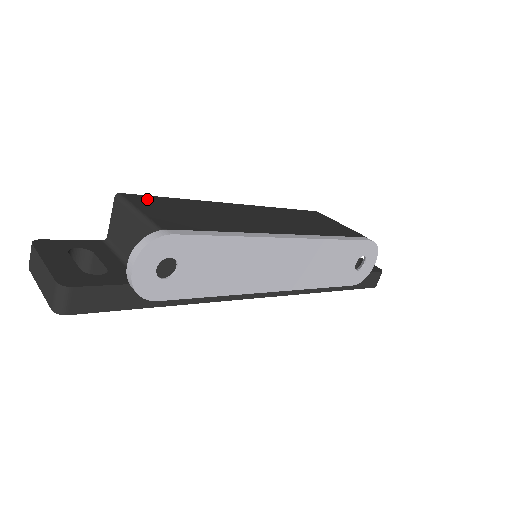
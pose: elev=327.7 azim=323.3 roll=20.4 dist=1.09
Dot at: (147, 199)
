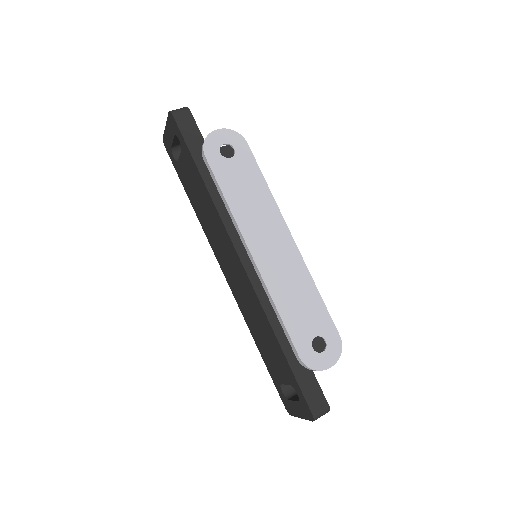
Dot at: occluded
